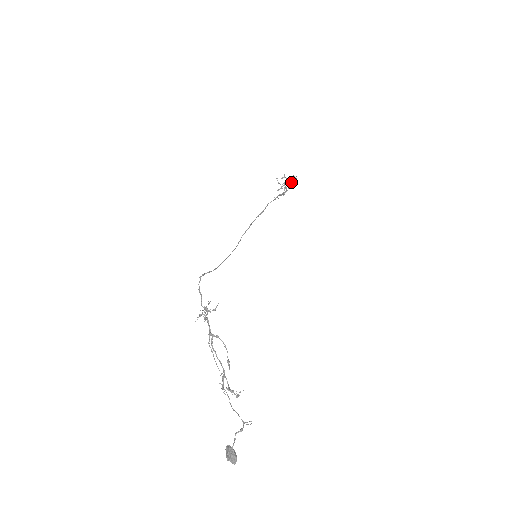
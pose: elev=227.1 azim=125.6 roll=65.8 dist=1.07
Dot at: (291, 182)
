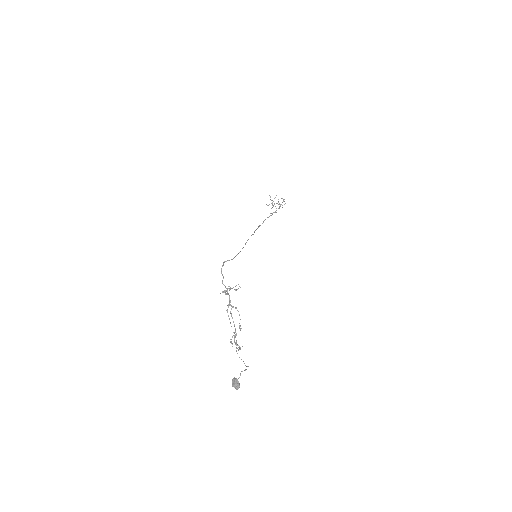
Dot at: occluded
